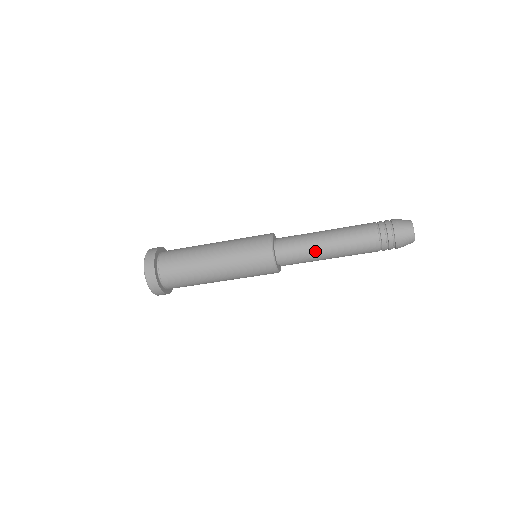
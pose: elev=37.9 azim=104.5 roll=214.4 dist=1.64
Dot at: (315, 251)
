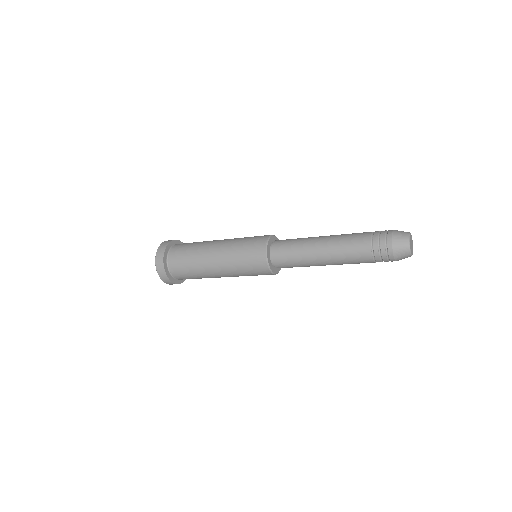
Dot at: (310, 265)
